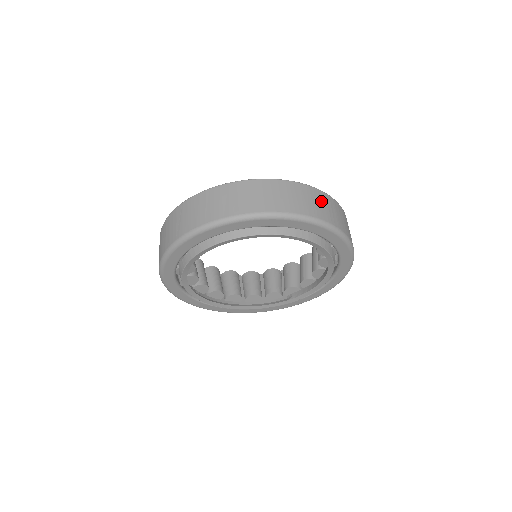
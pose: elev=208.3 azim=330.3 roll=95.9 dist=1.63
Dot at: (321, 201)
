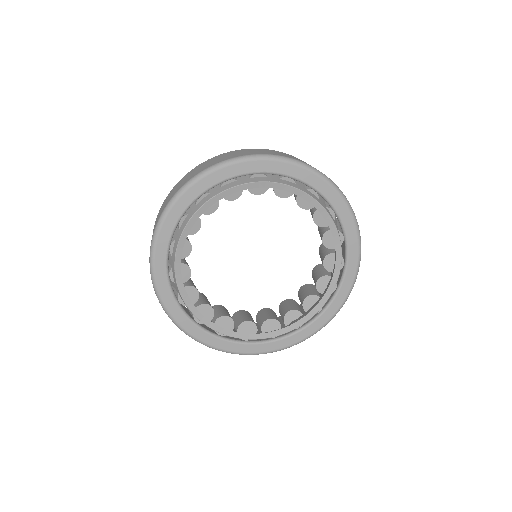
Dot at: occluded
